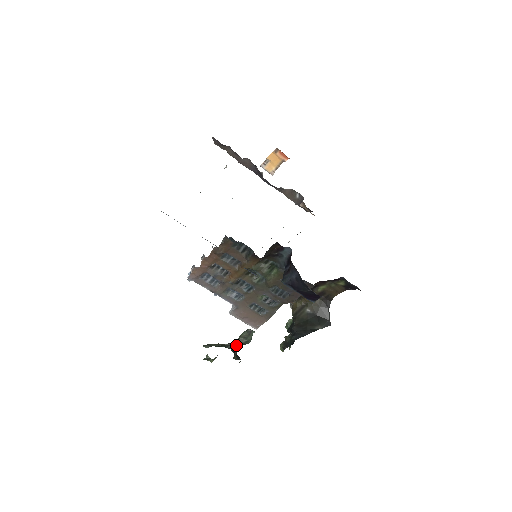
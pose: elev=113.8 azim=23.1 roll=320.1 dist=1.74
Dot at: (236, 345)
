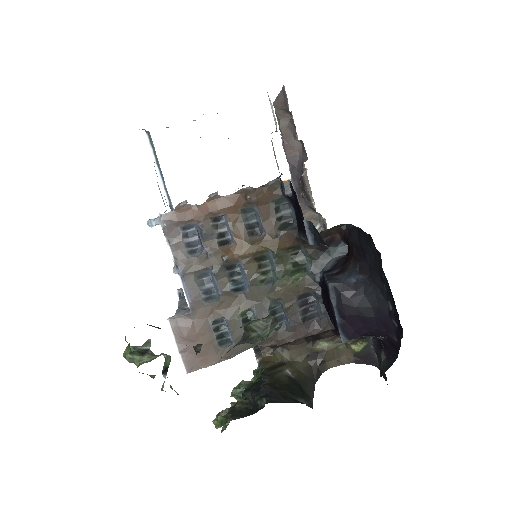
Dot at: occluded
